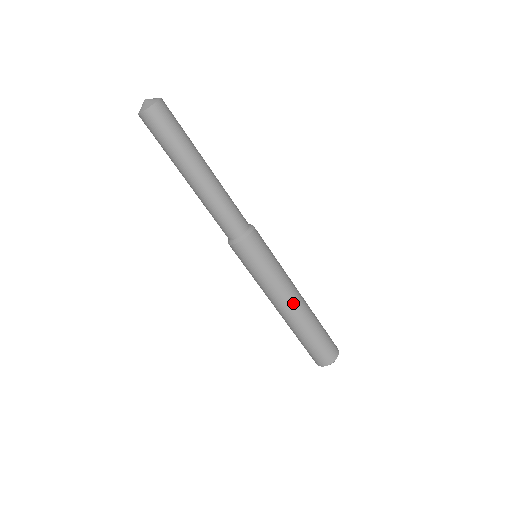
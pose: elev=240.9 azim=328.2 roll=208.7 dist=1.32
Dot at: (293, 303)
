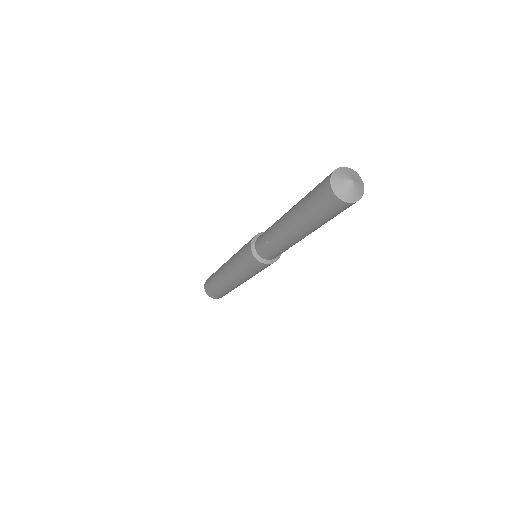
Dot at: occluded
